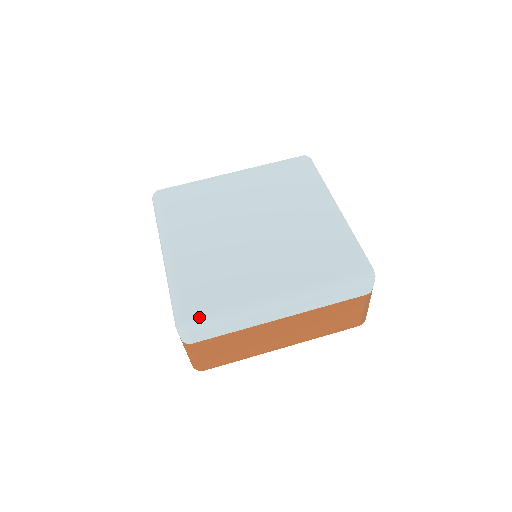
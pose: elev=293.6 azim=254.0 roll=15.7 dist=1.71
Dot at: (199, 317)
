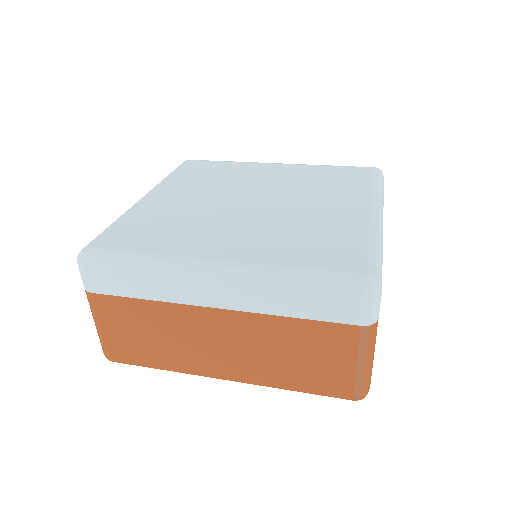
Dot at: (370, 262)
